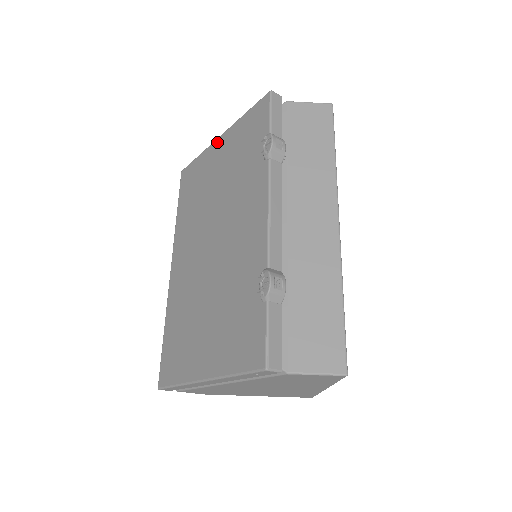
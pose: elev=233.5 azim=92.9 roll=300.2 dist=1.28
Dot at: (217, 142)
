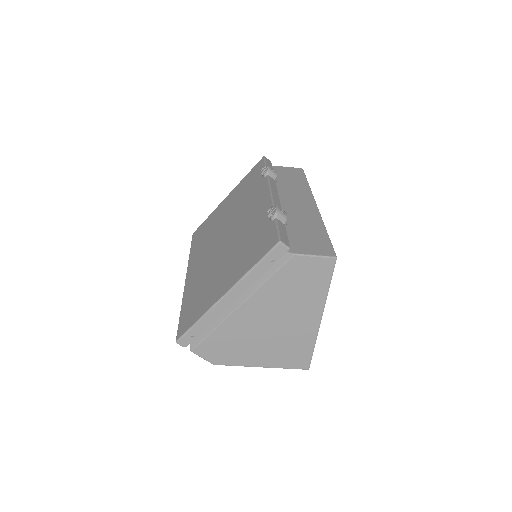
Dot at: (224, 200)
